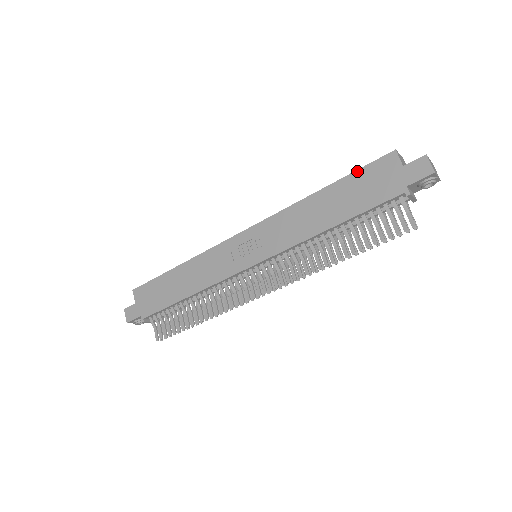
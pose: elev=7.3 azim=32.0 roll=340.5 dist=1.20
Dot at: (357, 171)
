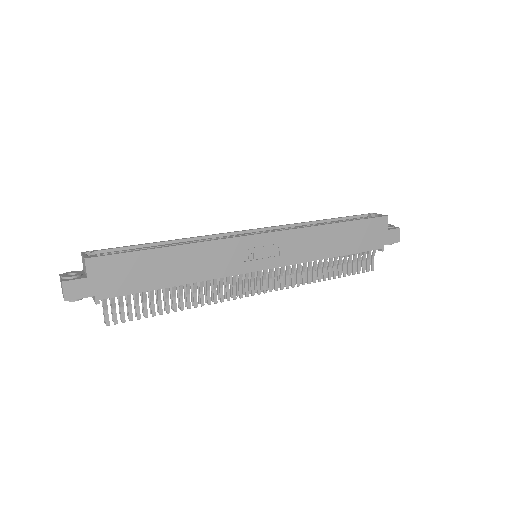
Dot at: (363, 220)
